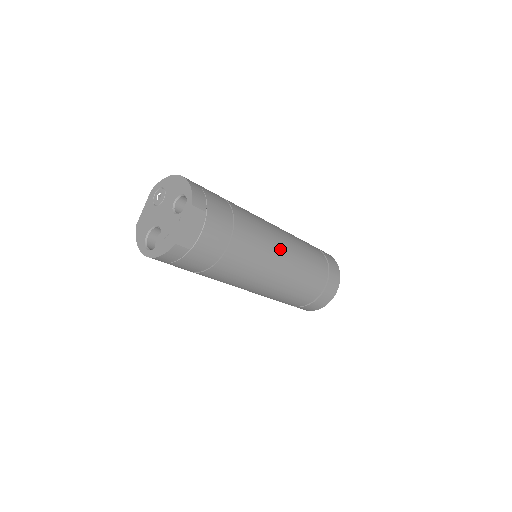
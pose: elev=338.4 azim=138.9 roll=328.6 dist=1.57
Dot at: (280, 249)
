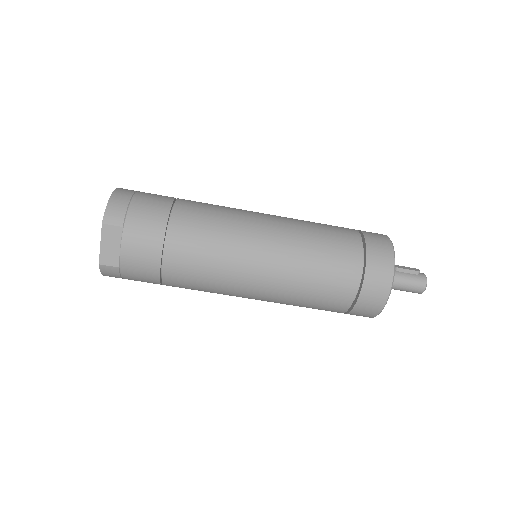
Dot at: (252, 251)
